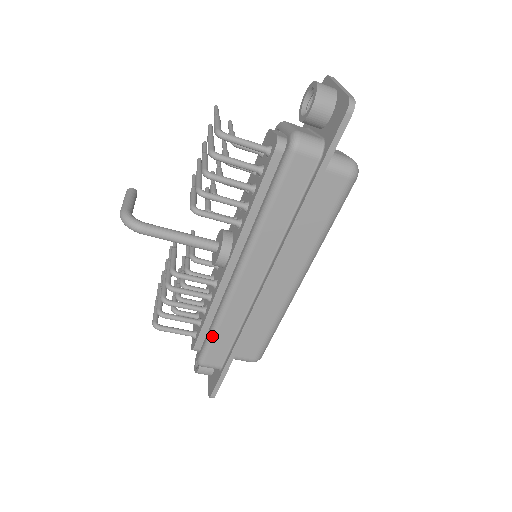
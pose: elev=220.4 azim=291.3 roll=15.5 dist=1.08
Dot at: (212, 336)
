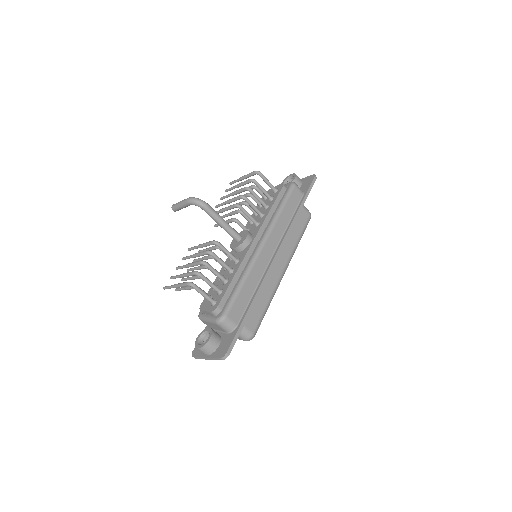
Dot at: (238, 290)
